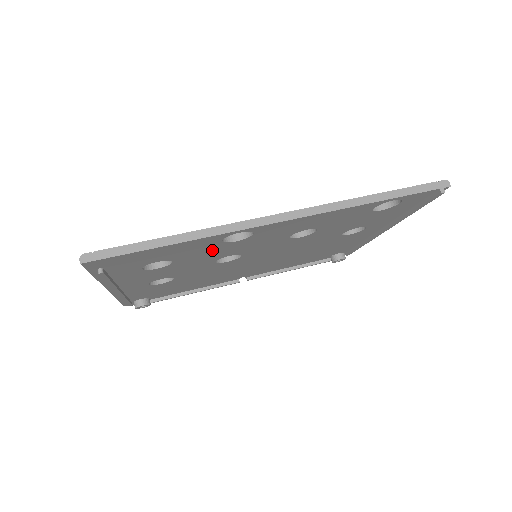
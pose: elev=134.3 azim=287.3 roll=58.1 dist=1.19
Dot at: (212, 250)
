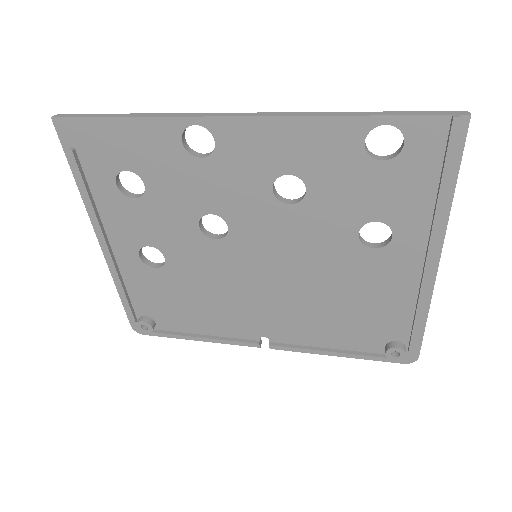
Dot at: (181, 174)
